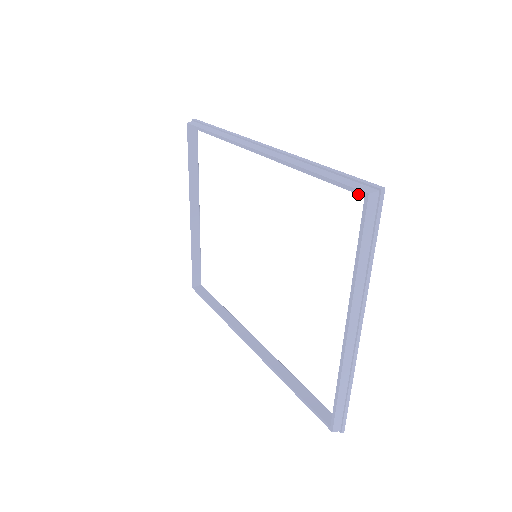
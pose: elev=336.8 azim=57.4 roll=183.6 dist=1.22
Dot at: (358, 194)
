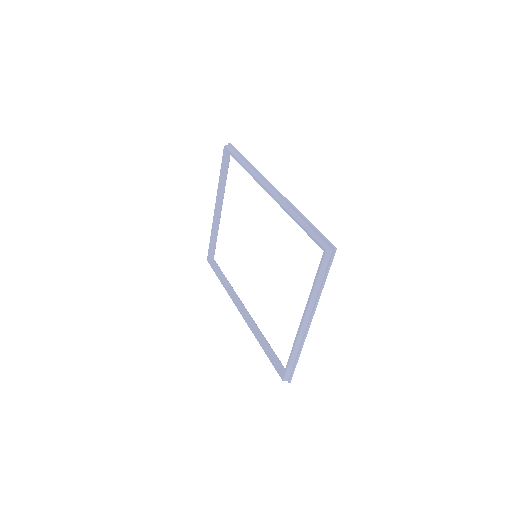
Dot at: (321, 248)
